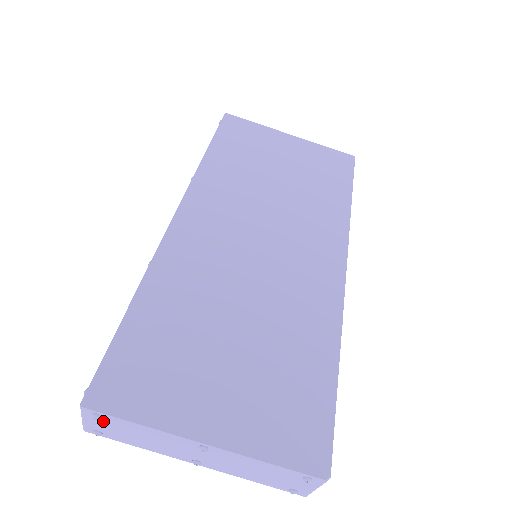
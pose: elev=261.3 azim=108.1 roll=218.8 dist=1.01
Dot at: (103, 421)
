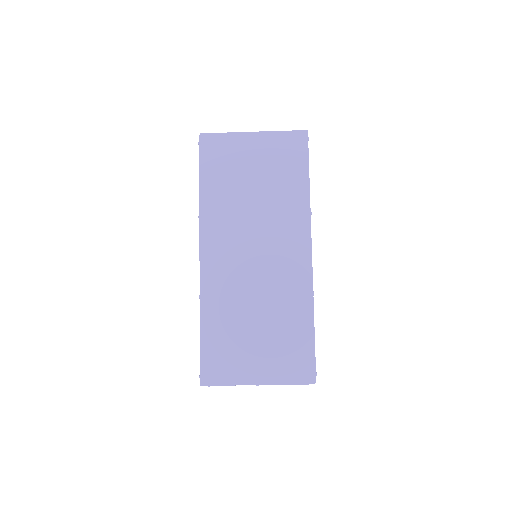
Dot at: occluded
